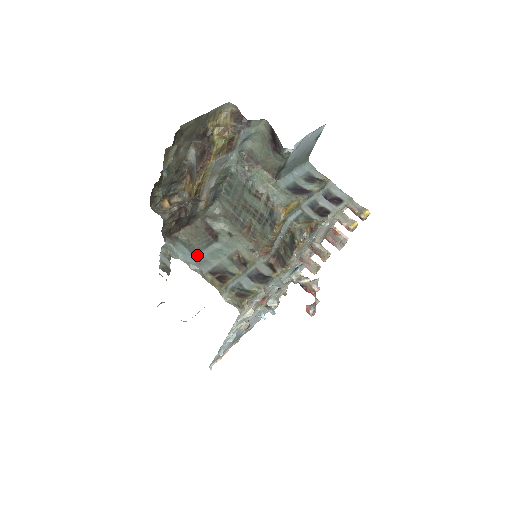
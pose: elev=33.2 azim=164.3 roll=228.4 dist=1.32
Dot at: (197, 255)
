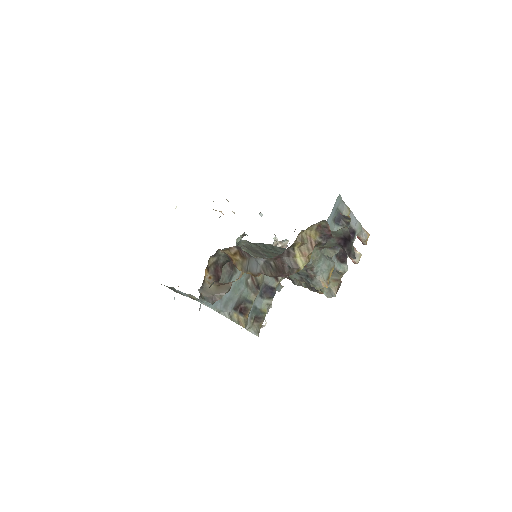
Dot at: (223, 297)
